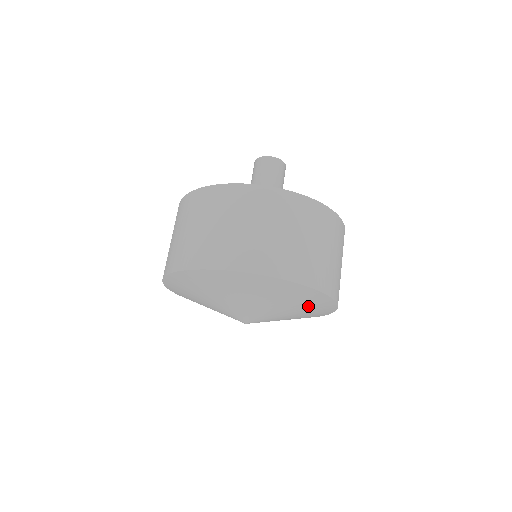
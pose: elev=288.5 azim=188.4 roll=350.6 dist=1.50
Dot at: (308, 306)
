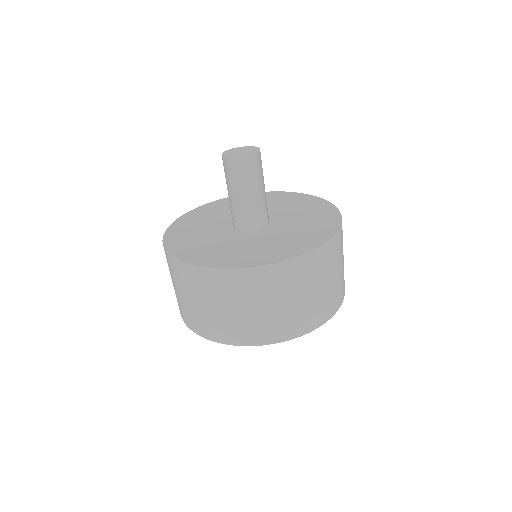
Dot at: occluded
